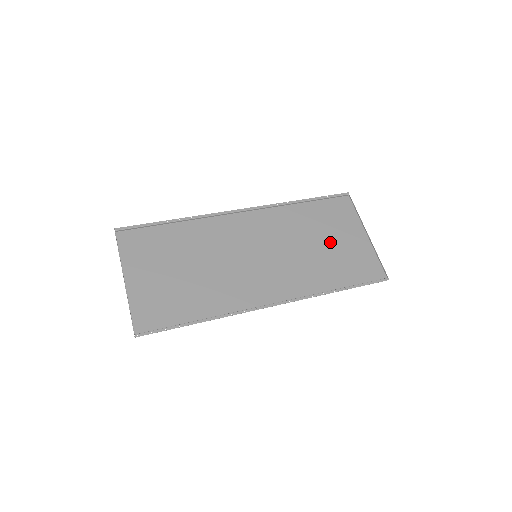
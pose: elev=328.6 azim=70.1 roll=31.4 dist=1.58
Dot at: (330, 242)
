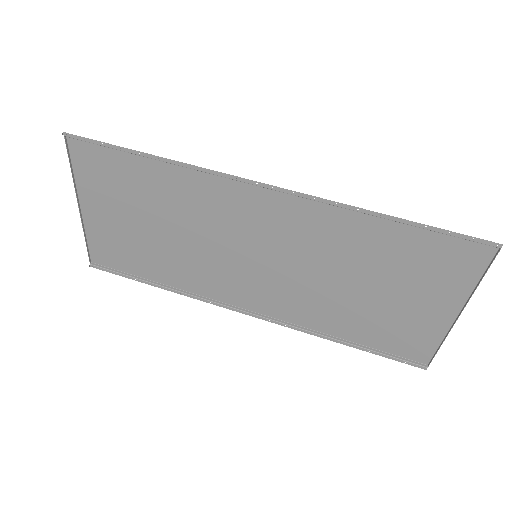
Dot at: (384, 293)
